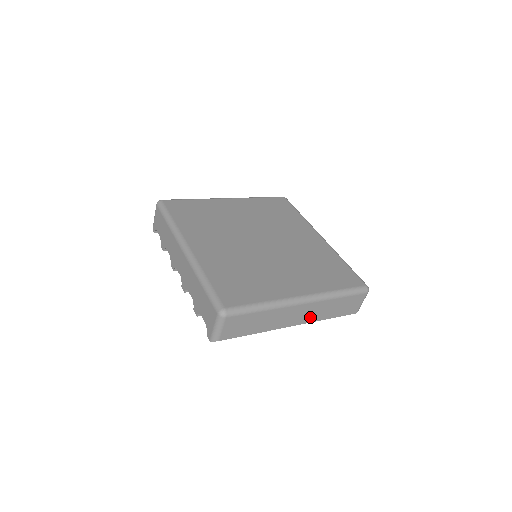
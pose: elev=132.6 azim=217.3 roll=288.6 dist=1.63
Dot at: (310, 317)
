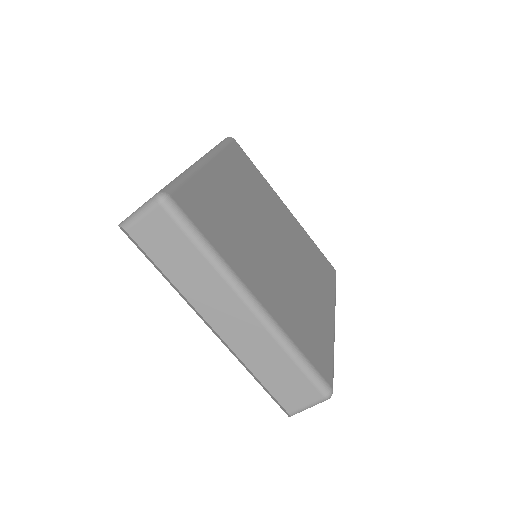
Dot at: (239, 341)
